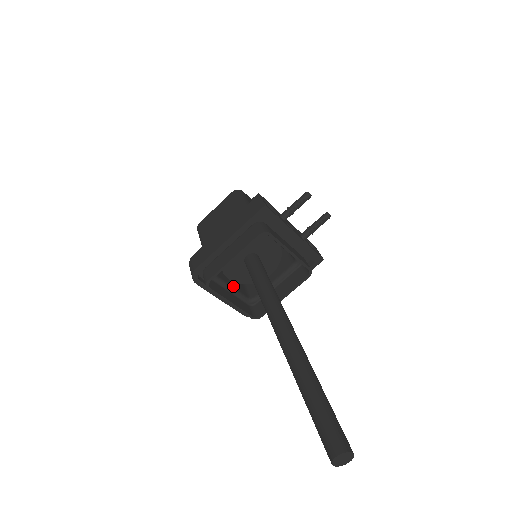
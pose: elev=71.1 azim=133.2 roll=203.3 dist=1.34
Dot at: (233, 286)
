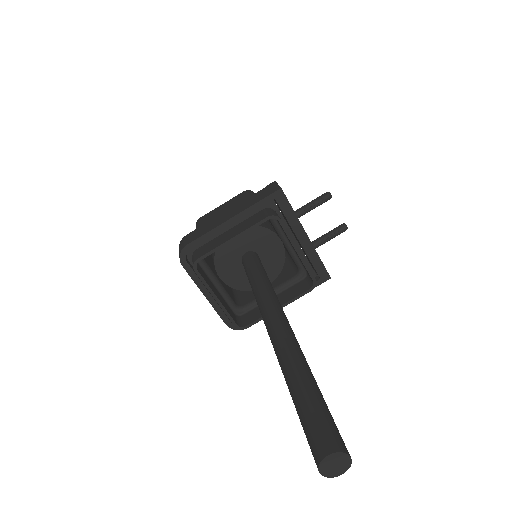
Dot at: (222, 285)
